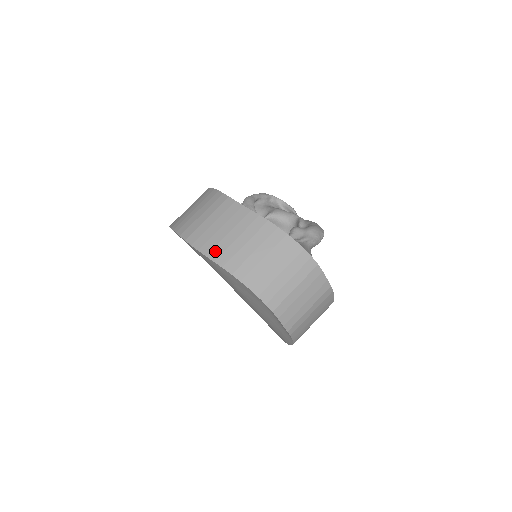
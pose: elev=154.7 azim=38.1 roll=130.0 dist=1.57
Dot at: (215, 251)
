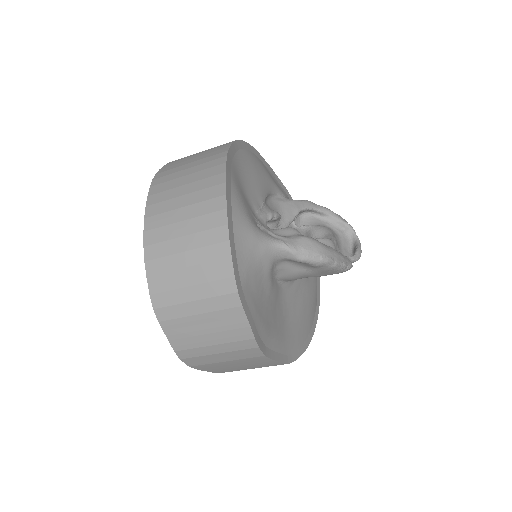
Dot at: (164, 172)
